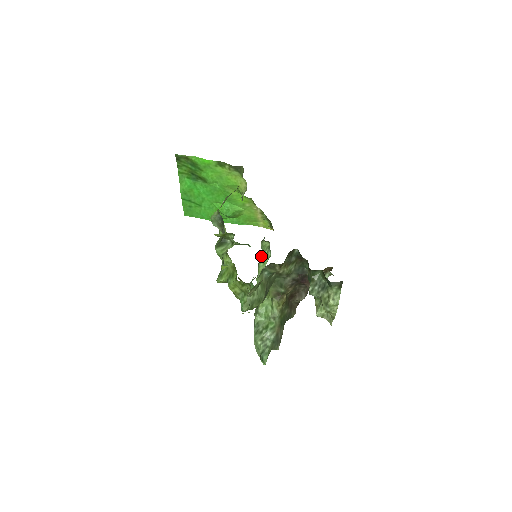
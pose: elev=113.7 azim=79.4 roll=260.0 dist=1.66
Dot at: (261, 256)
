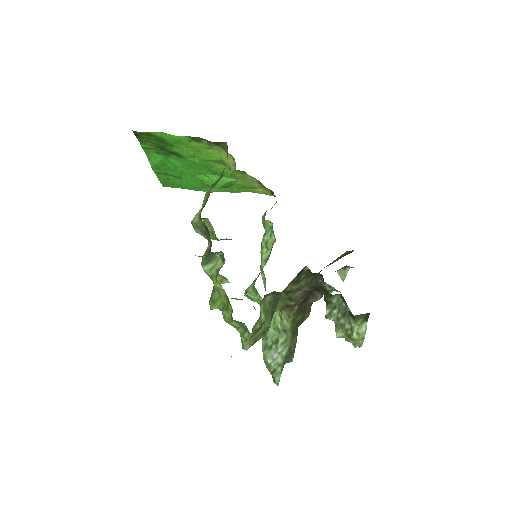
Dot at: (263, 239)
